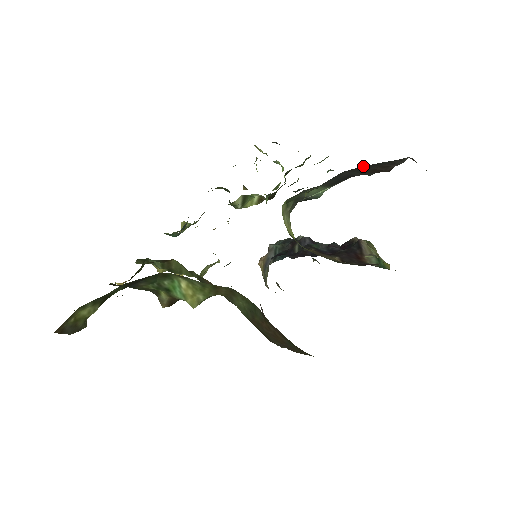
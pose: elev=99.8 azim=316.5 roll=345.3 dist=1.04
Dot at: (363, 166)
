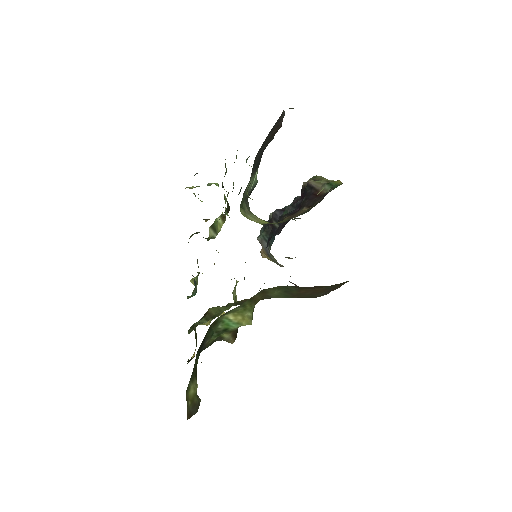
Dot at: (263, 142)
